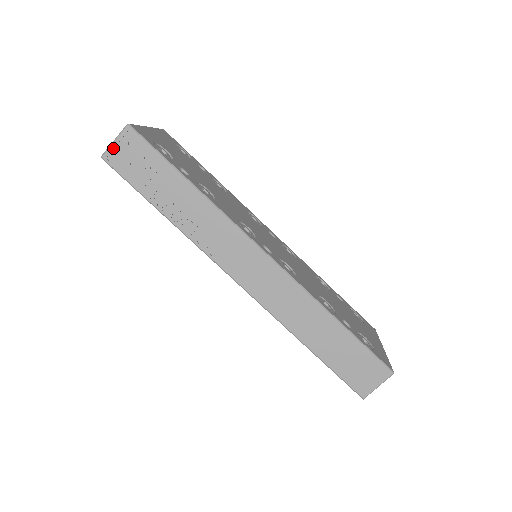
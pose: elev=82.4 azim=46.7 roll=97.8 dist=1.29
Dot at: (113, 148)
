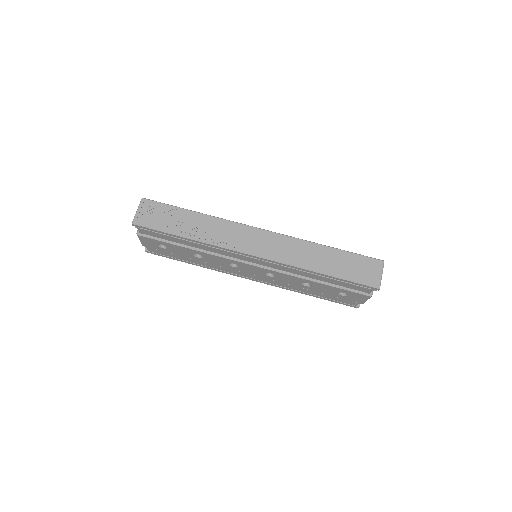
Dot at: (138, 215)
